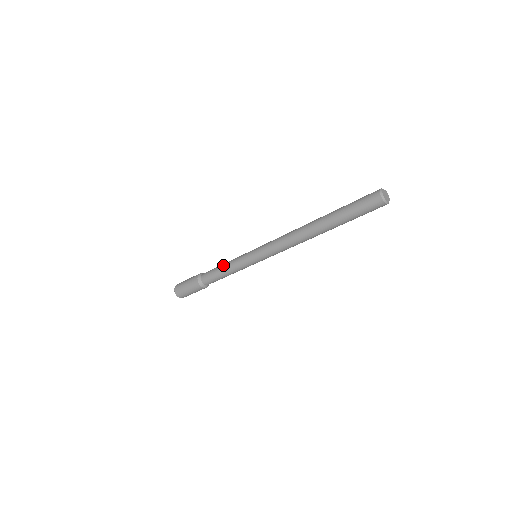
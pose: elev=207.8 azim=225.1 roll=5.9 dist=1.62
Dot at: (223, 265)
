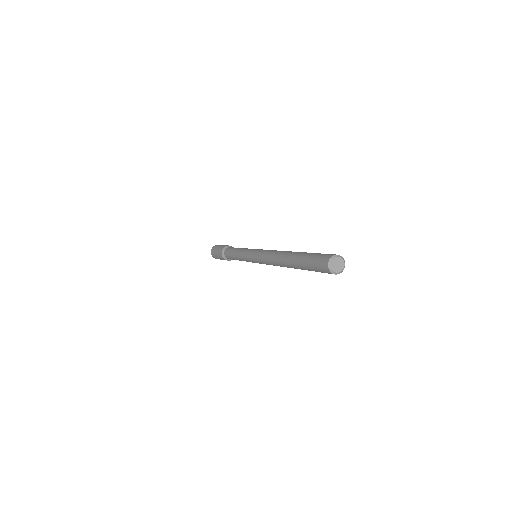
Dot at: (238, 248)
